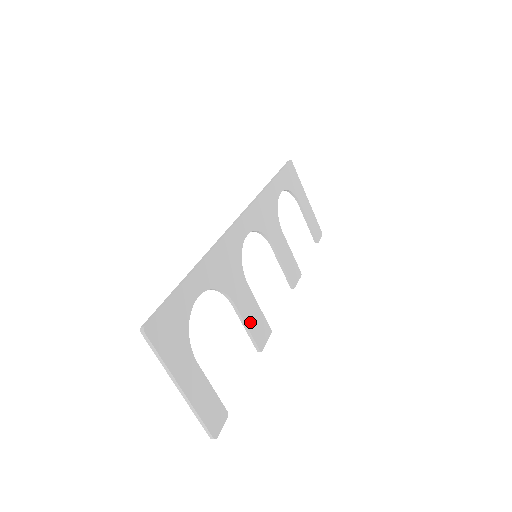
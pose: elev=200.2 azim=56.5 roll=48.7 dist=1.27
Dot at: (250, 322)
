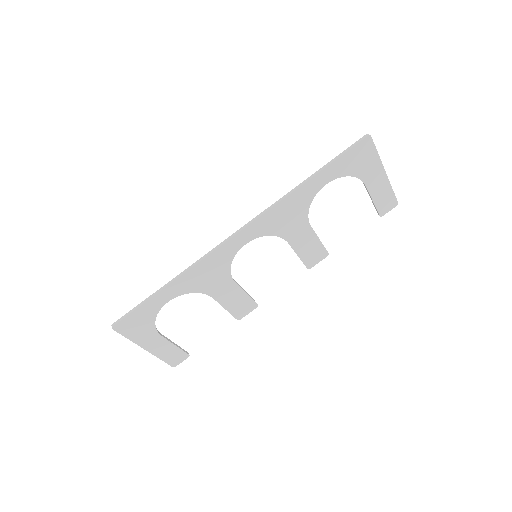
Dot at: (230, 305)
